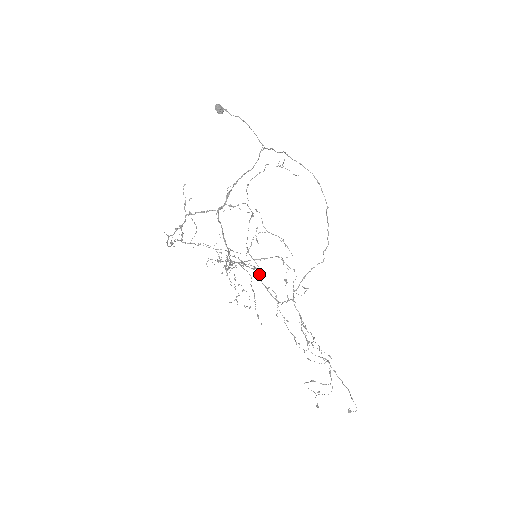
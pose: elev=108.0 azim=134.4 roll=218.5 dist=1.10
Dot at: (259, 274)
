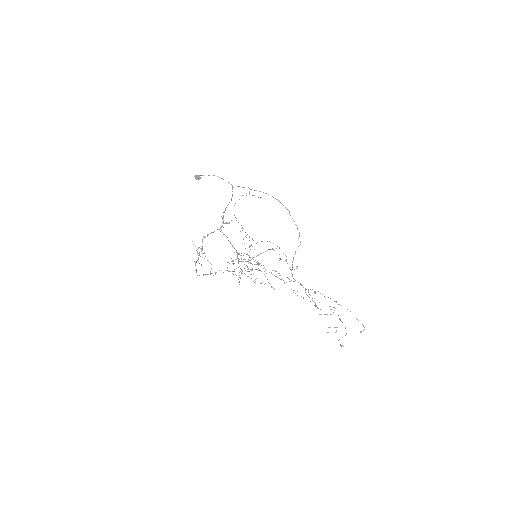
Dot at: occluded
